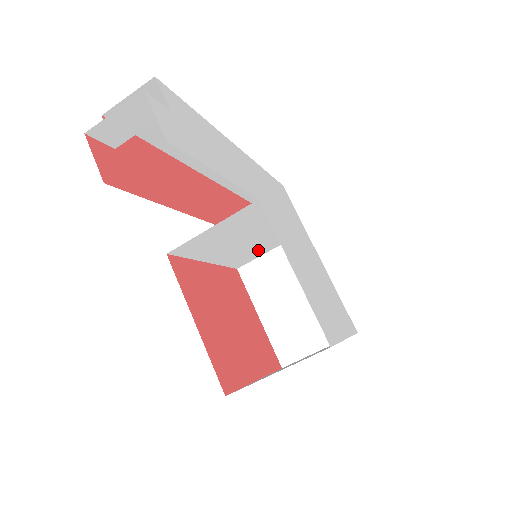
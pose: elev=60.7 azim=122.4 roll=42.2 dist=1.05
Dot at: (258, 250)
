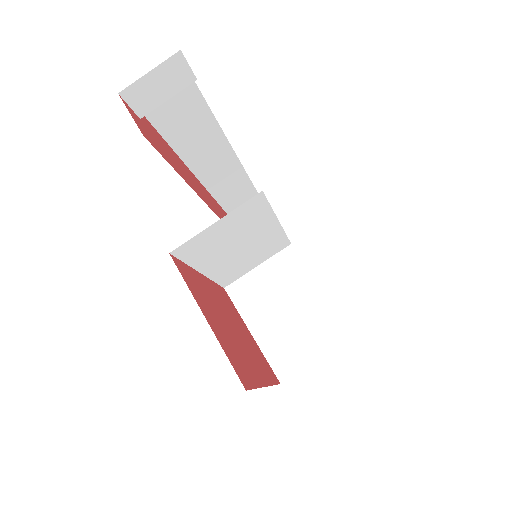
Dot at: (247, 264)
